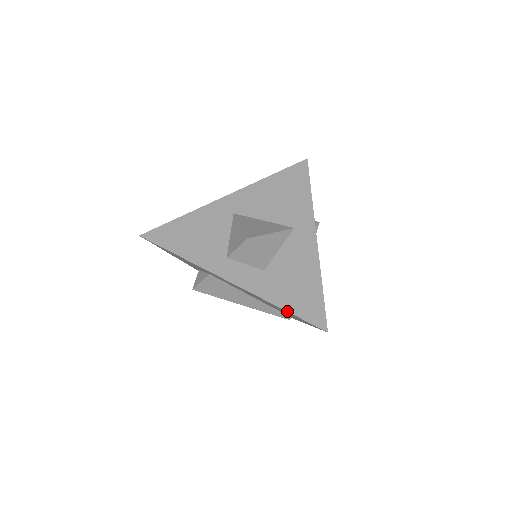
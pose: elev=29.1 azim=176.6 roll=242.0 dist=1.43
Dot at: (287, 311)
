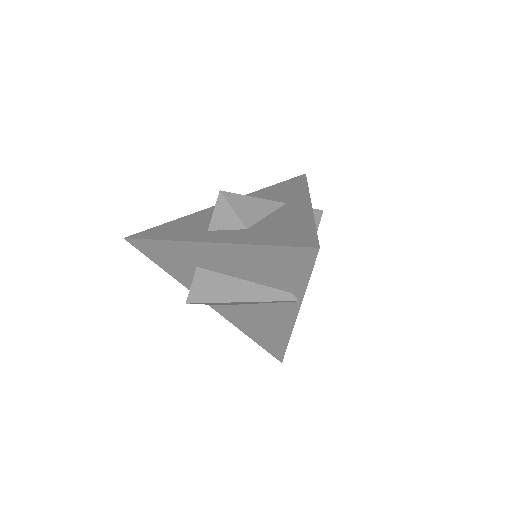
Dot at: (268, 245)
